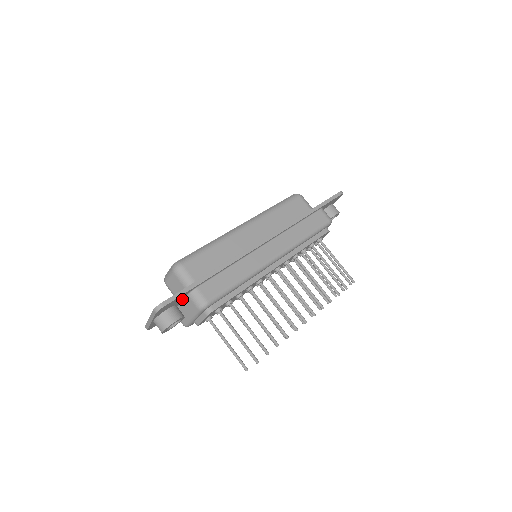
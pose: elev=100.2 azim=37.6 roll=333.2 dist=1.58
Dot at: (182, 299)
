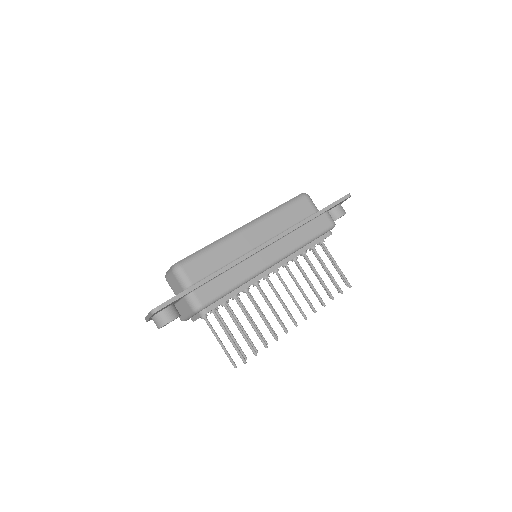
Dot at: (179, 299)
